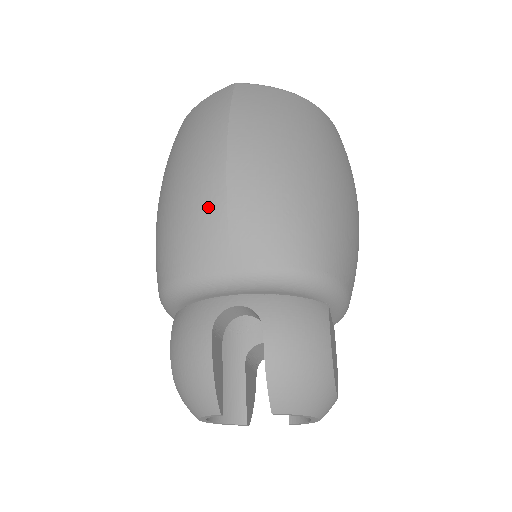
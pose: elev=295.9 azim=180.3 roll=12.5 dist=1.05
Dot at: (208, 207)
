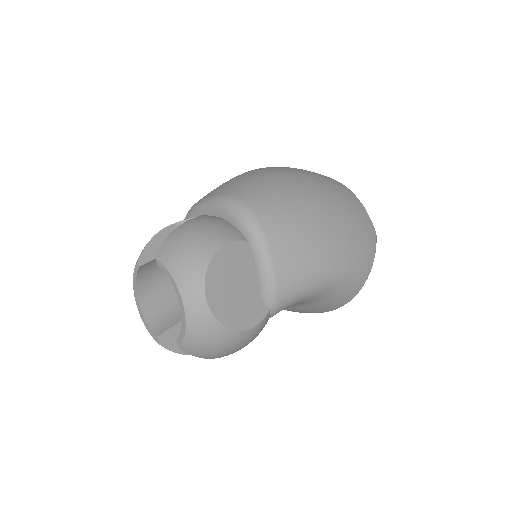
Dot at: occluded
